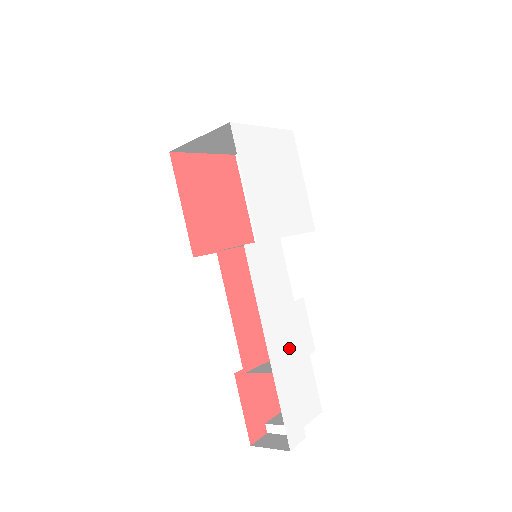
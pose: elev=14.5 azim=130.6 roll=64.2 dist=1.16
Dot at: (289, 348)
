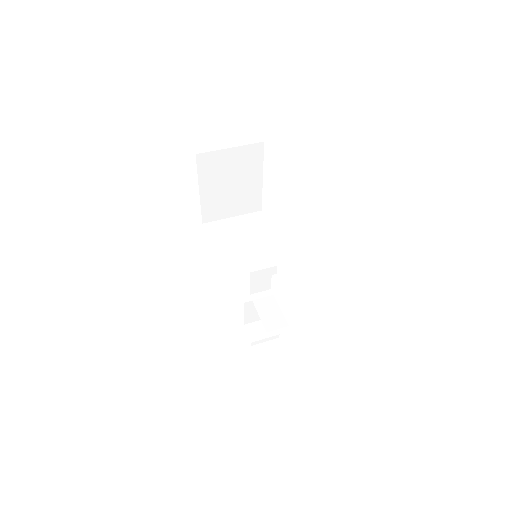
Dot at: occluded
